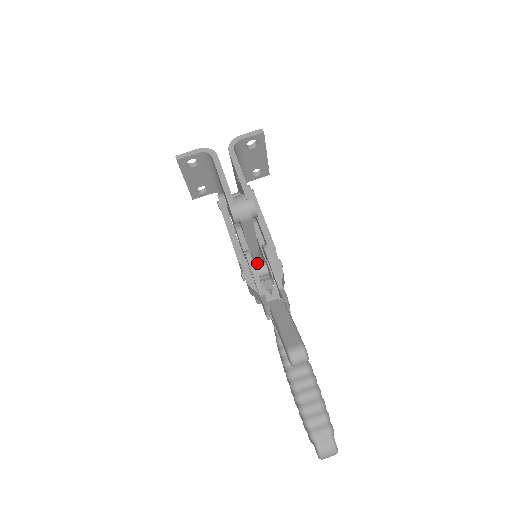
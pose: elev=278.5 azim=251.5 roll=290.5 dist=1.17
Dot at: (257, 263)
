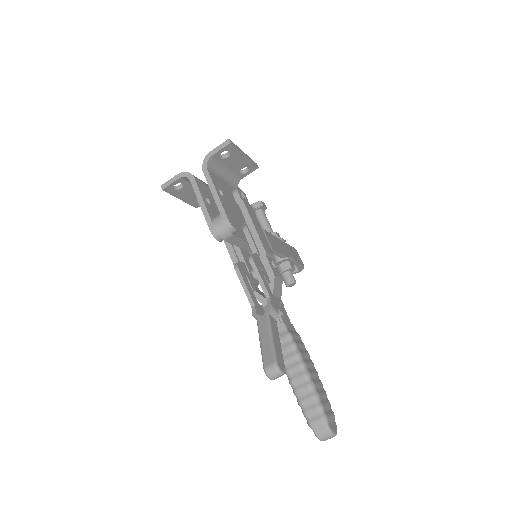
Dot at: occluded
